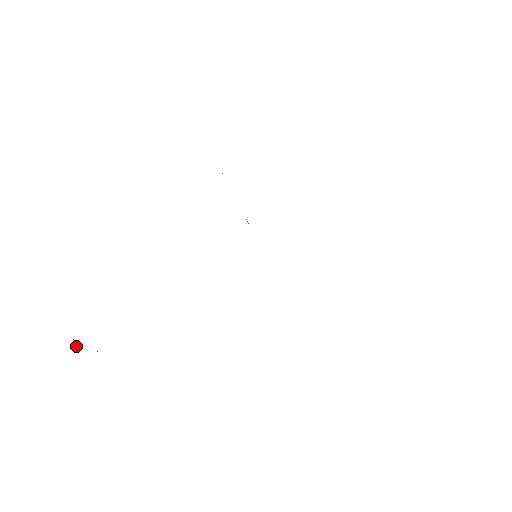
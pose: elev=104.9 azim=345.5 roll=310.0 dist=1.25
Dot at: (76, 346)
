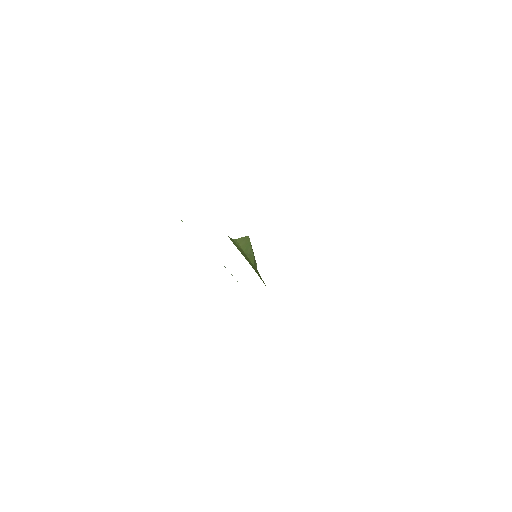
Dot at: occluded
